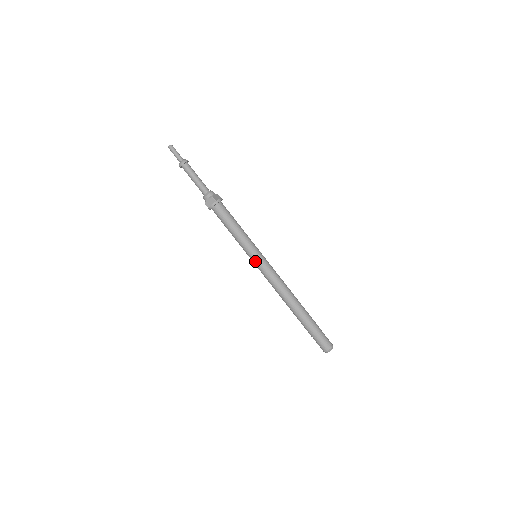
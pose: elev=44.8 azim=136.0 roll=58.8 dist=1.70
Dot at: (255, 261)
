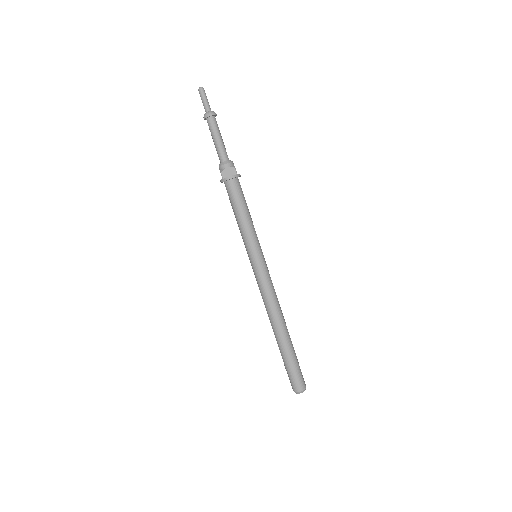
Dot at: (257, 261)
